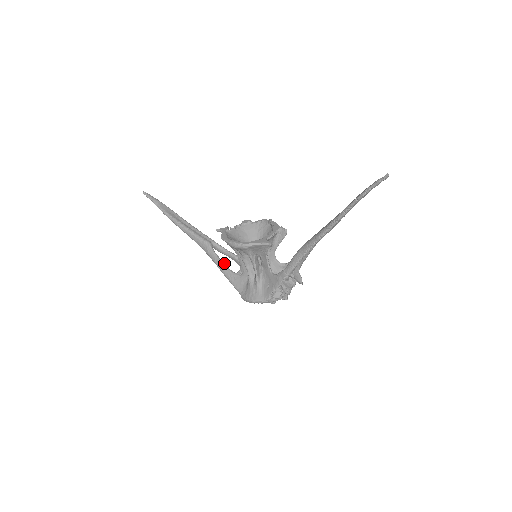
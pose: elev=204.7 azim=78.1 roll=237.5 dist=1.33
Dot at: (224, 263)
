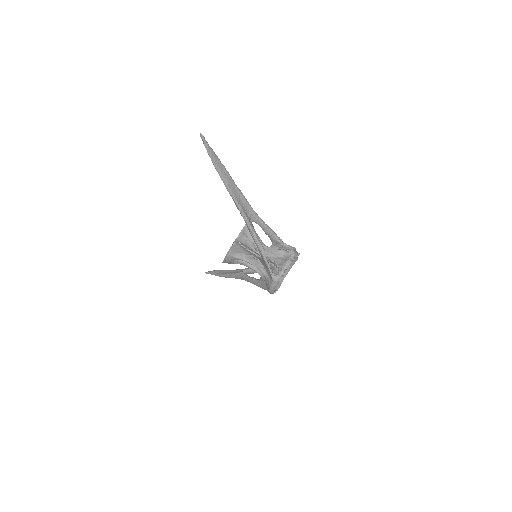
Dot at: (253, 278)
